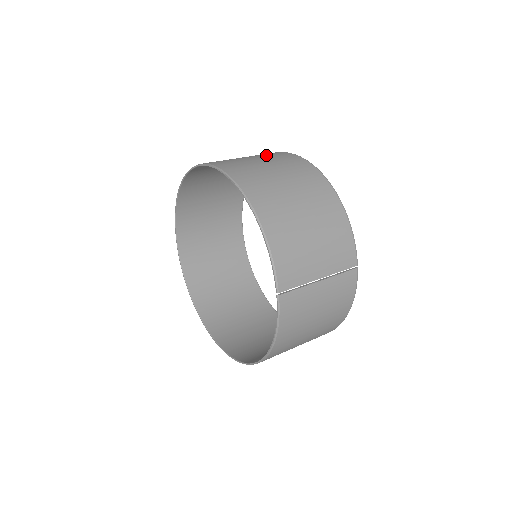
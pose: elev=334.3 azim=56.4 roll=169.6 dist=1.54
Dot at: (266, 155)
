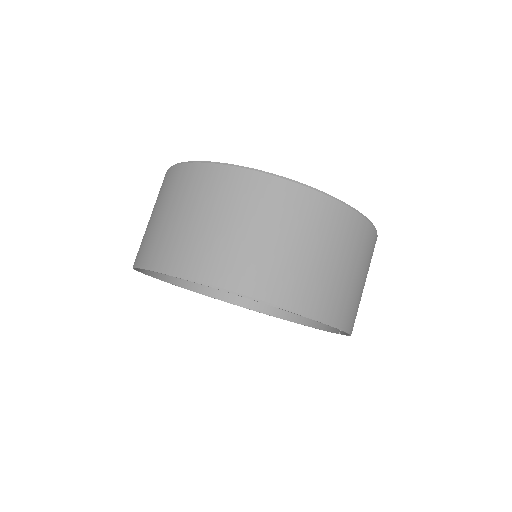
Dot at: (303, 222)
